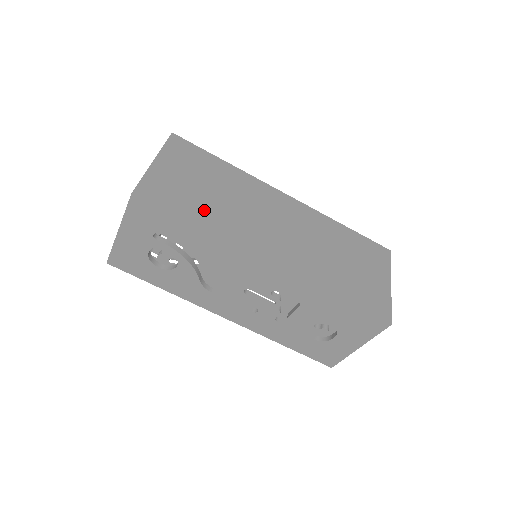
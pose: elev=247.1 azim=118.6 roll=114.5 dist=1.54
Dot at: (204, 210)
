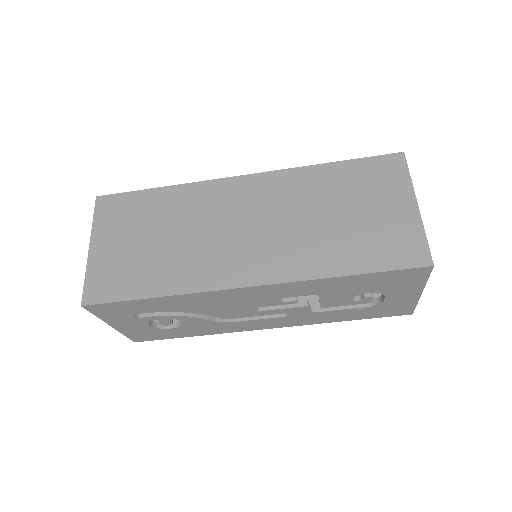
Dot at: (157, 271)
